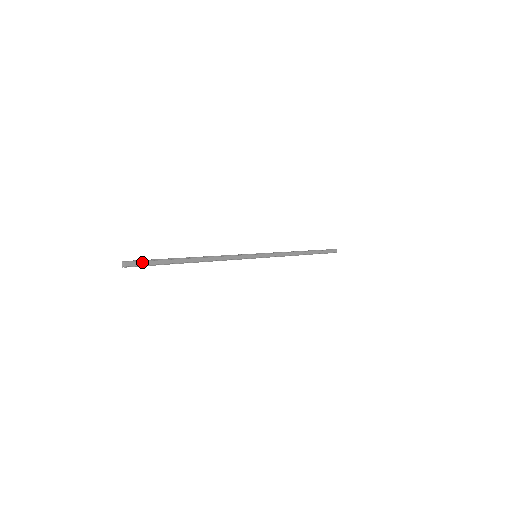
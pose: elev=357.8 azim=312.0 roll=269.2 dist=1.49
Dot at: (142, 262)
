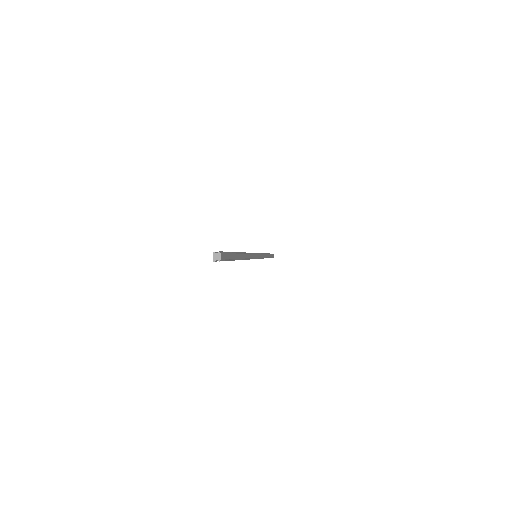
Dot at: (227, 254)
